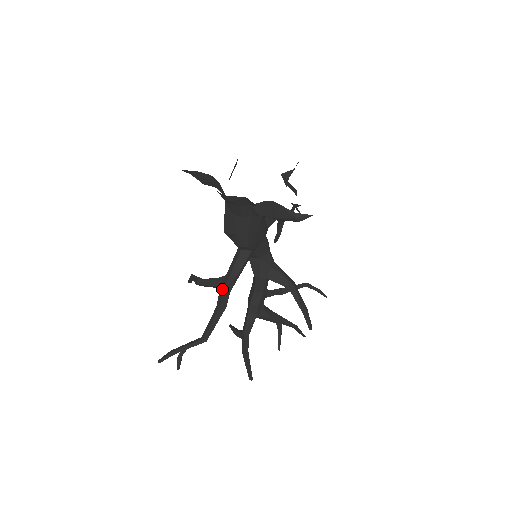
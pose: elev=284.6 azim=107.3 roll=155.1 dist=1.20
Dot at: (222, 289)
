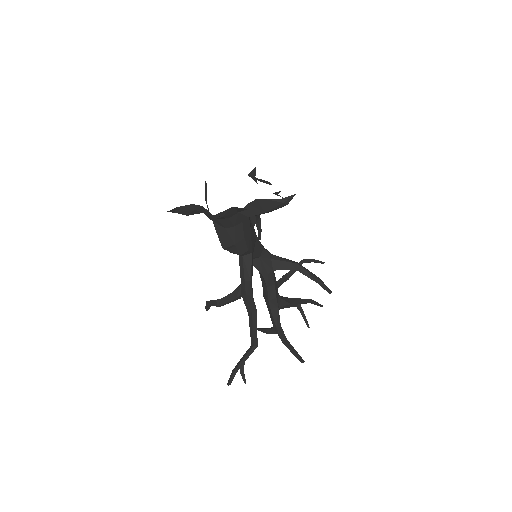
Dot at: (245, 297)
